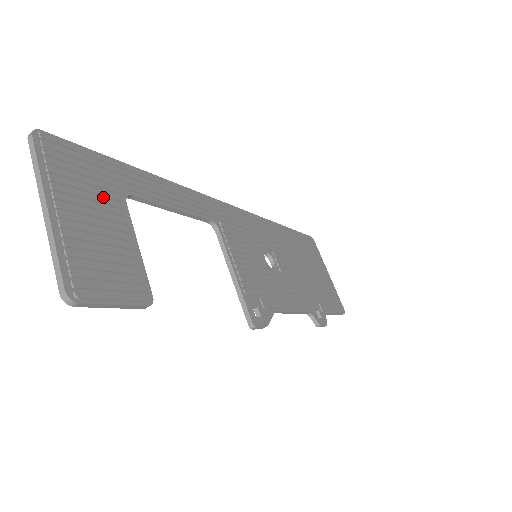
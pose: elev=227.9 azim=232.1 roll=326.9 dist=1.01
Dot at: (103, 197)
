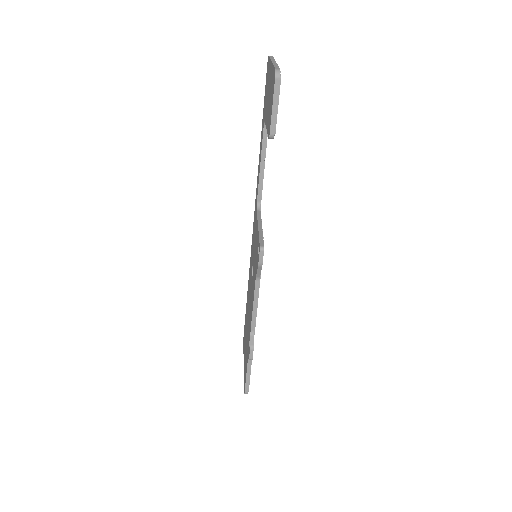
Dot at: occluded
